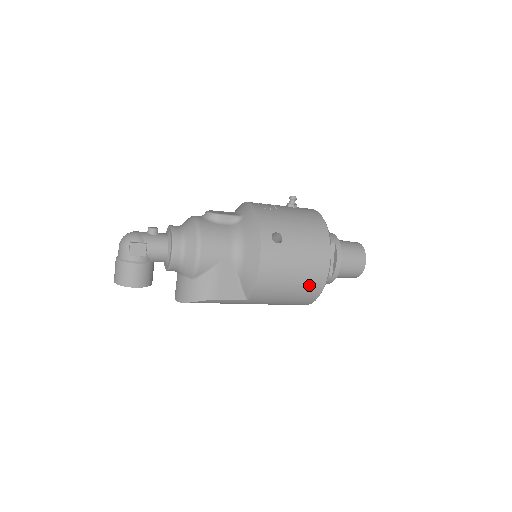
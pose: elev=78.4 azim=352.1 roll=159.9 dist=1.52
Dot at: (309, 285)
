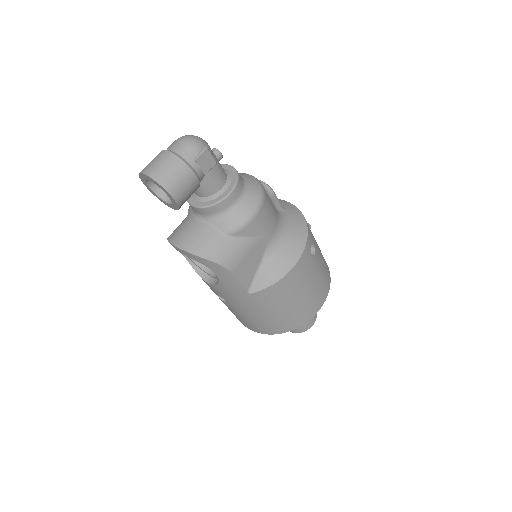
Dot at: (301, 313)
